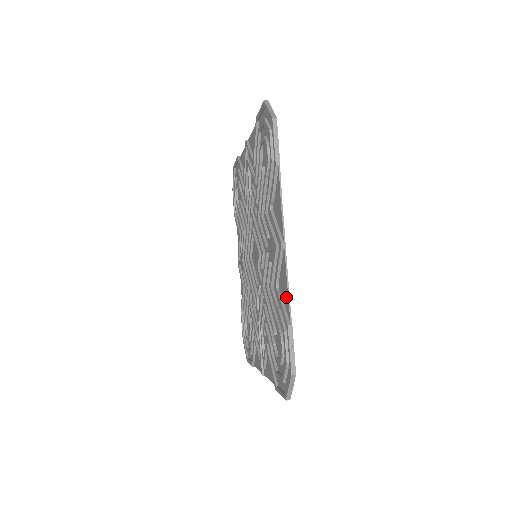
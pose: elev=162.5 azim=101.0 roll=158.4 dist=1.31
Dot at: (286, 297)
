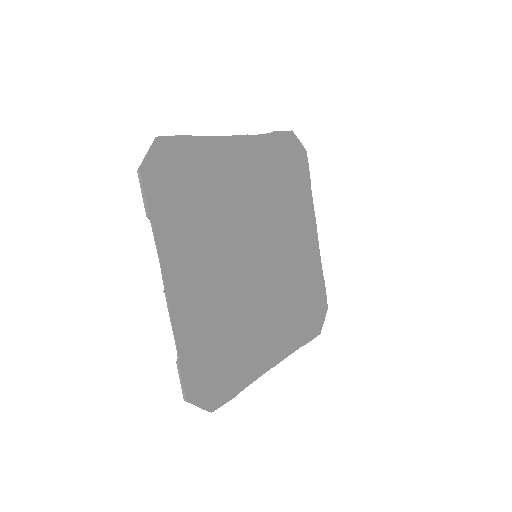
Dot at: (208, 143)
